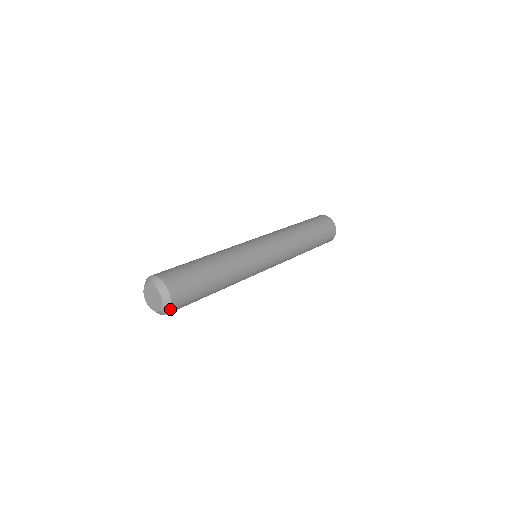
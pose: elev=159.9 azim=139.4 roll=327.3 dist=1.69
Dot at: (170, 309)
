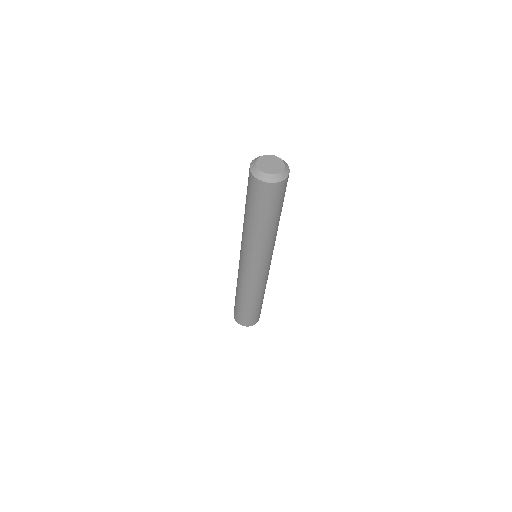
Dot at: (288, 167)
